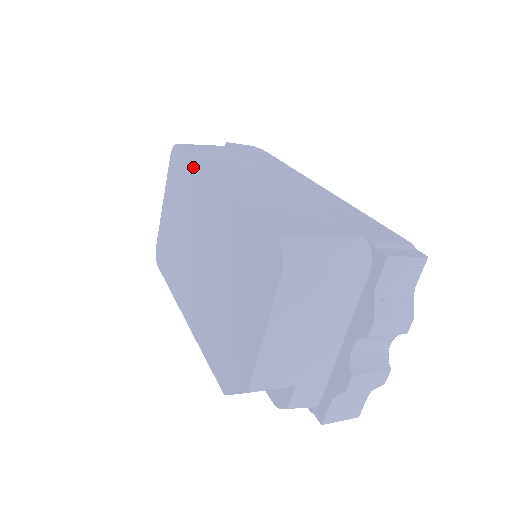
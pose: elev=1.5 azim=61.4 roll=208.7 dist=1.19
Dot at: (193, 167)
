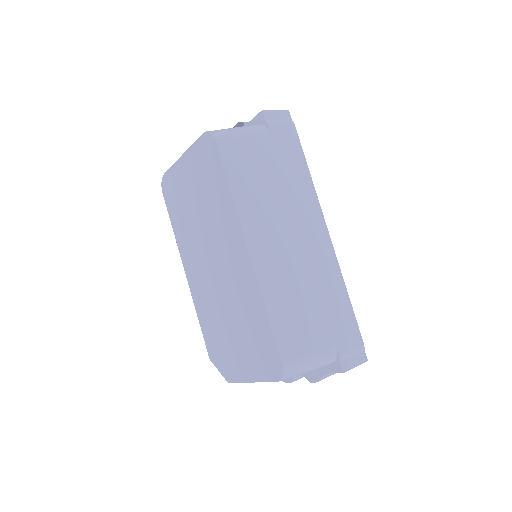
Dot at: (229, 199)
